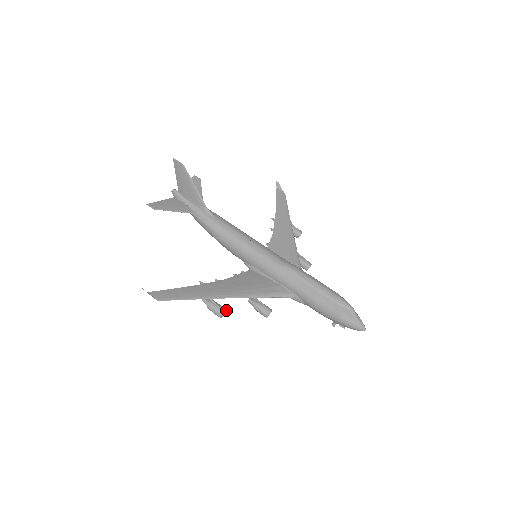
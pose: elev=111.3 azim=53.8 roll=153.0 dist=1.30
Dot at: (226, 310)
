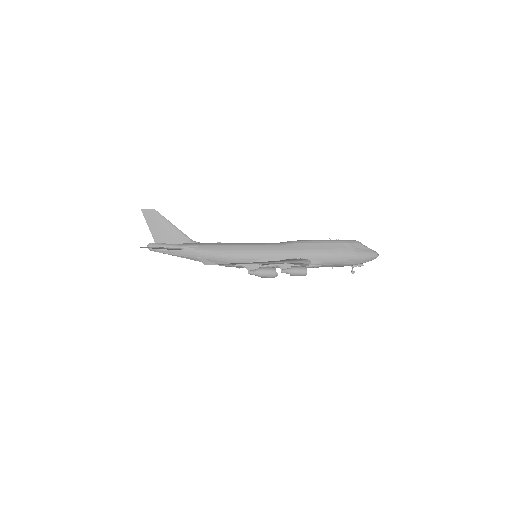
Dot at: occluded
